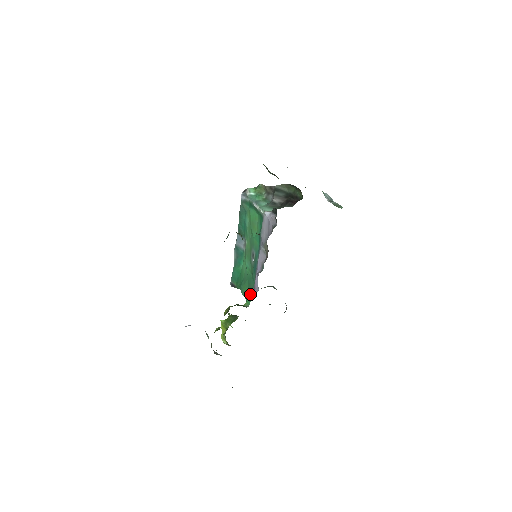
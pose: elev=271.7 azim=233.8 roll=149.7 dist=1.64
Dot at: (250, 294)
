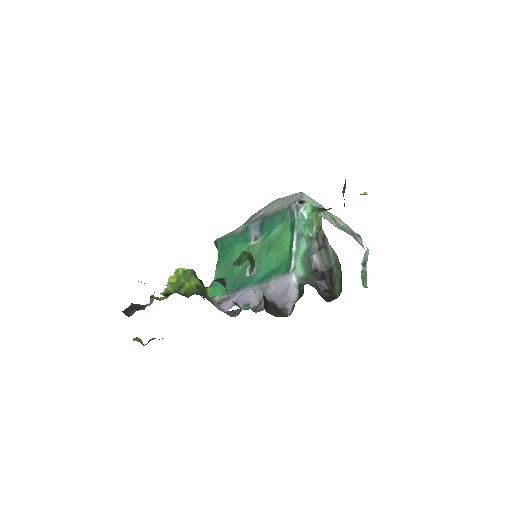
Dot at: (217, 307)
